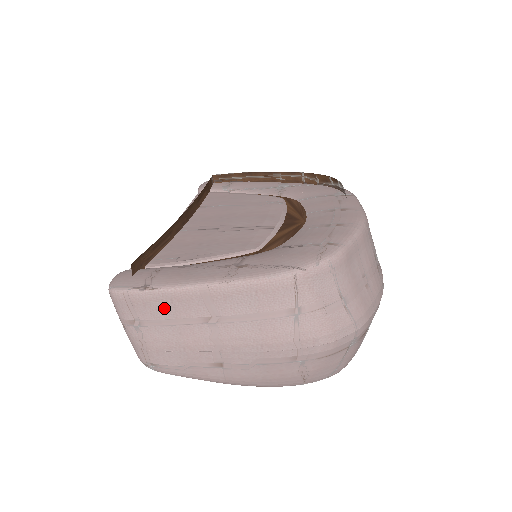
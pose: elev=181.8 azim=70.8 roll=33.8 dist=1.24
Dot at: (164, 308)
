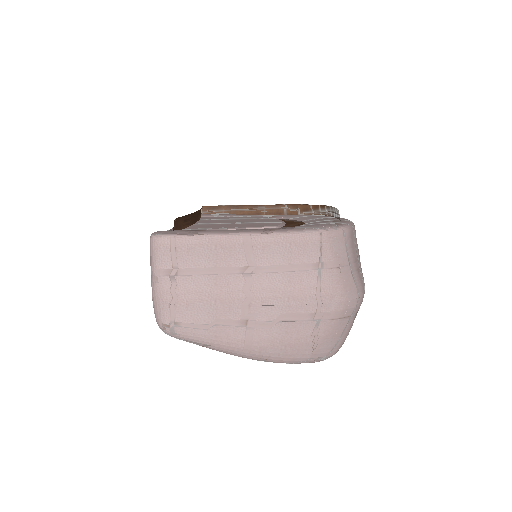
Dot at: (206, 255)
